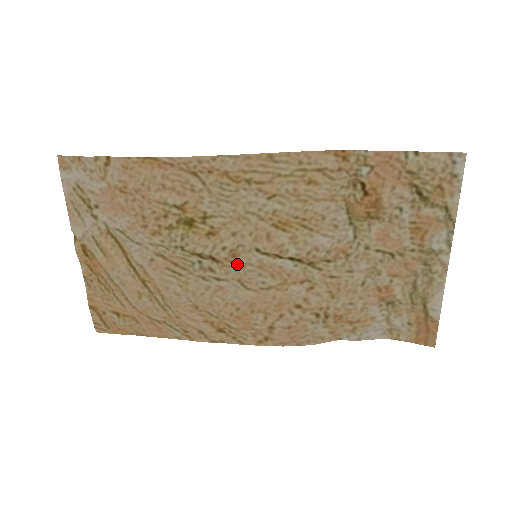
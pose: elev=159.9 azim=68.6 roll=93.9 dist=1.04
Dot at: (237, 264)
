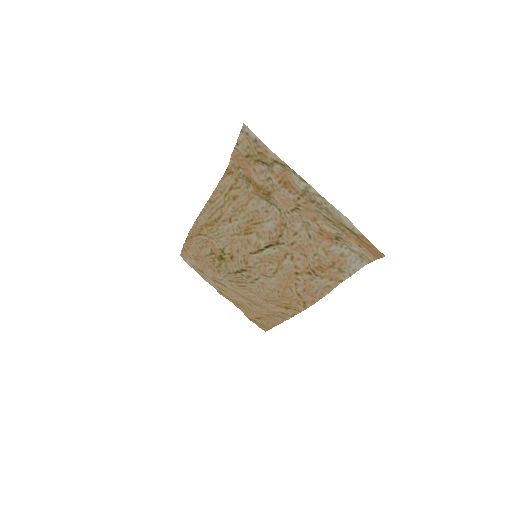
Dot at: (252, 267)
